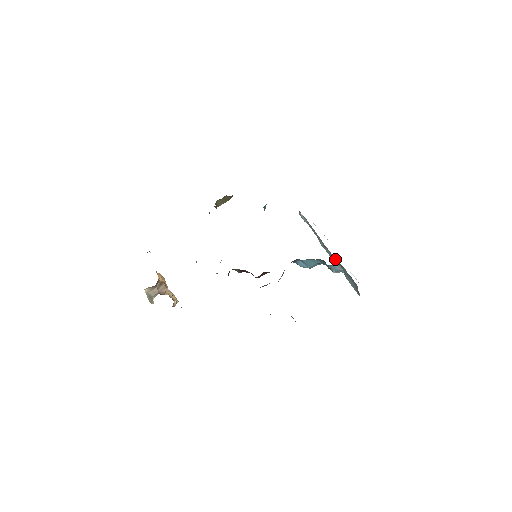
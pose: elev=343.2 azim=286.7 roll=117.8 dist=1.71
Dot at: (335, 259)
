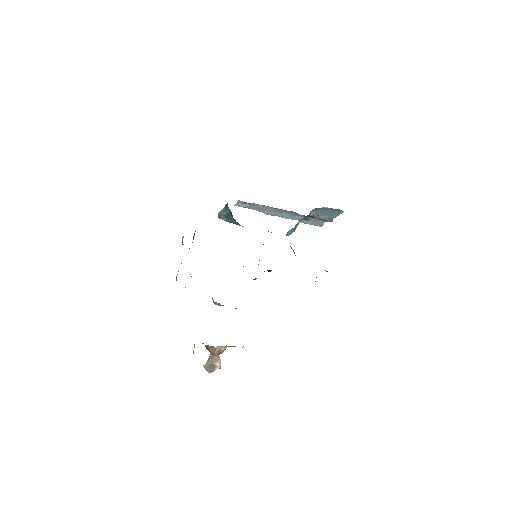
Dot at: (294, 214)
